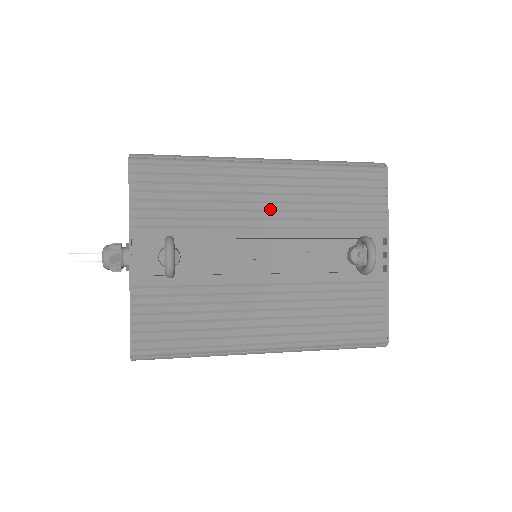
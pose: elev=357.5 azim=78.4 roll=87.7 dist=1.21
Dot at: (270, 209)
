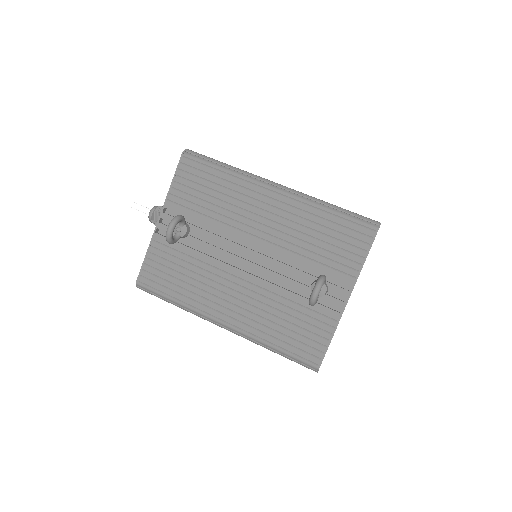
Dot at: (265, 224)
